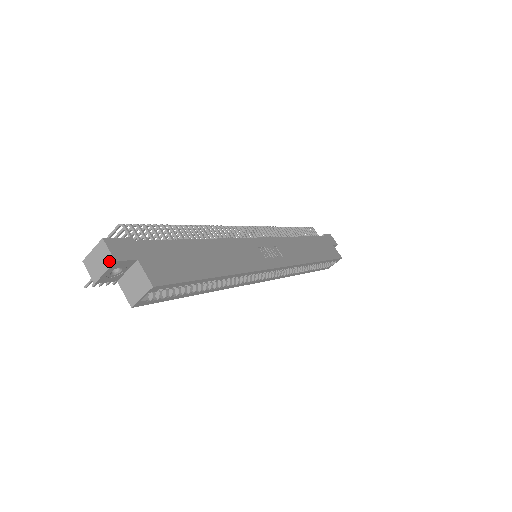
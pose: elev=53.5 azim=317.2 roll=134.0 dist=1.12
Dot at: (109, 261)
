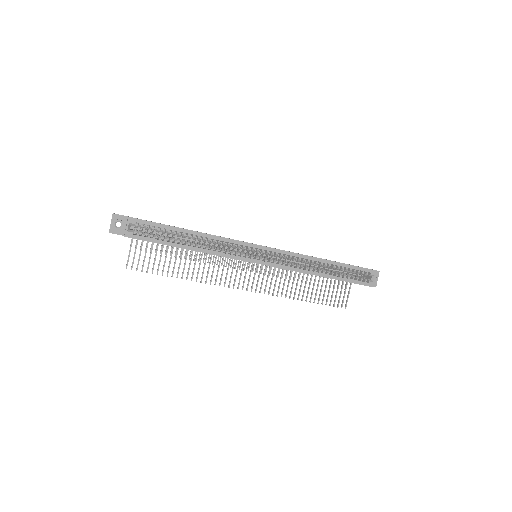
Dot at: (112, 216)
